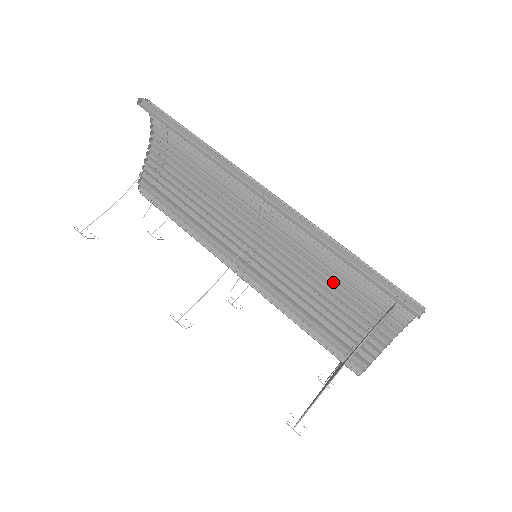
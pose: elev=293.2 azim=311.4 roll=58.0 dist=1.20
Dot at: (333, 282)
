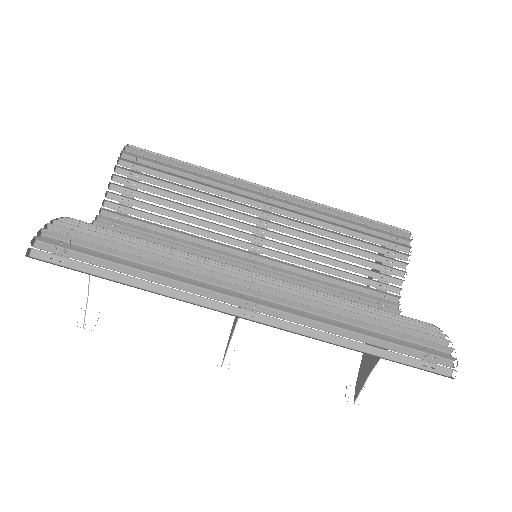
Dot at: (352, 301)
